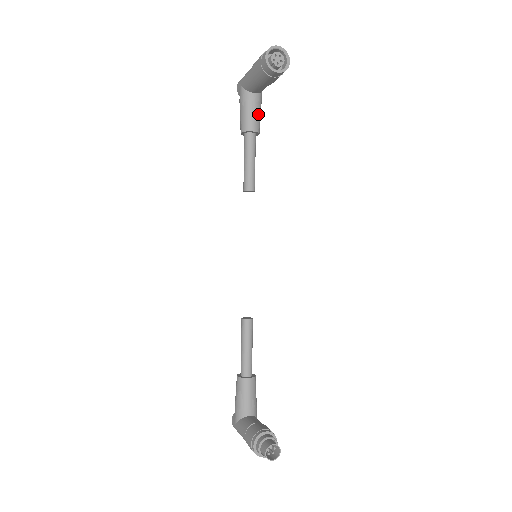
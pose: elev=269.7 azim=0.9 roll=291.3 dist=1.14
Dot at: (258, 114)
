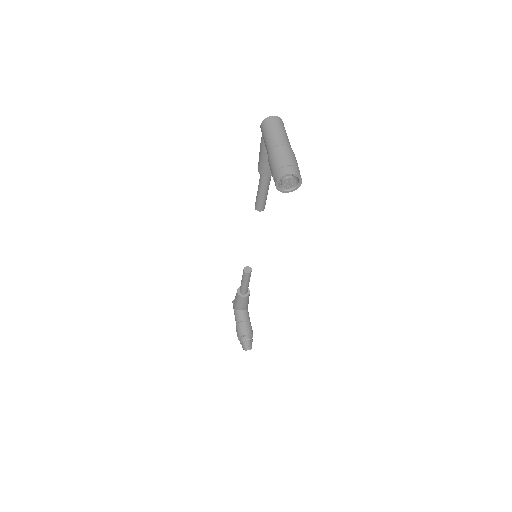
Dot at: occluded
